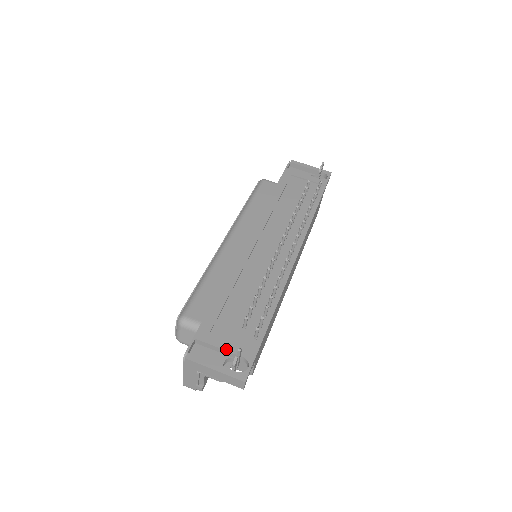
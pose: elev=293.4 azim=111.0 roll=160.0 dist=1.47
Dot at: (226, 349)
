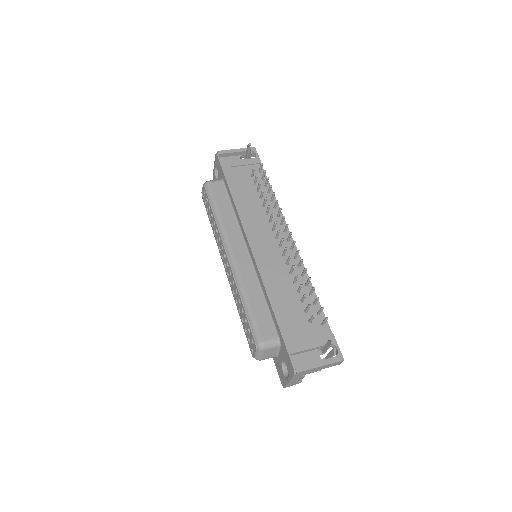
Dot at: (314, 346)
